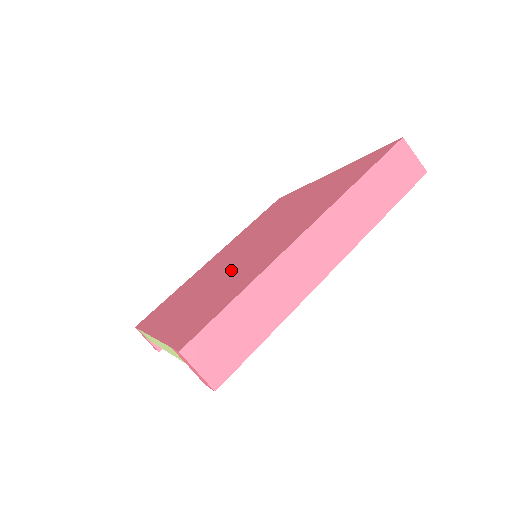
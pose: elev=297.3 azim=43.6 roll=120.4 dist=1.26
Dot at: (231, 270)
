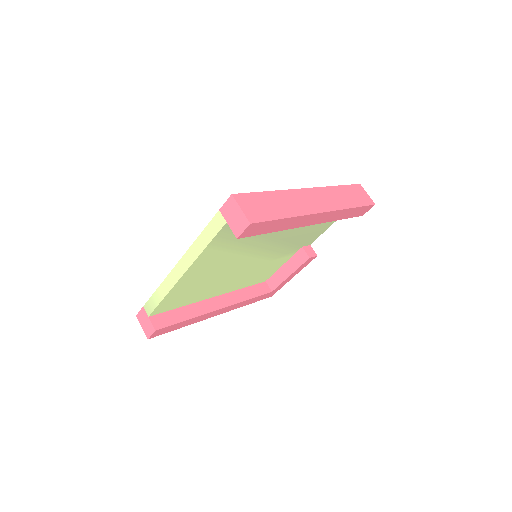
Dot at: occluded
